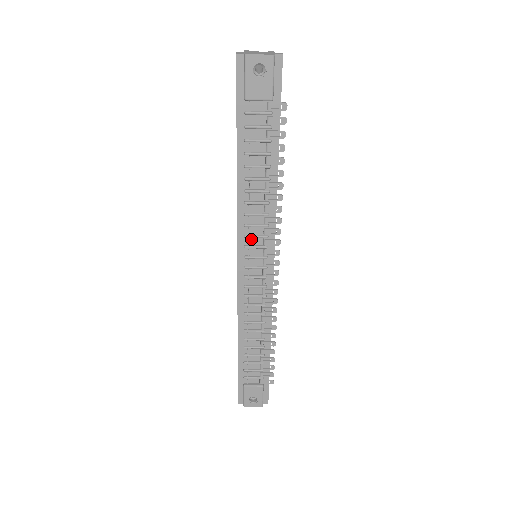
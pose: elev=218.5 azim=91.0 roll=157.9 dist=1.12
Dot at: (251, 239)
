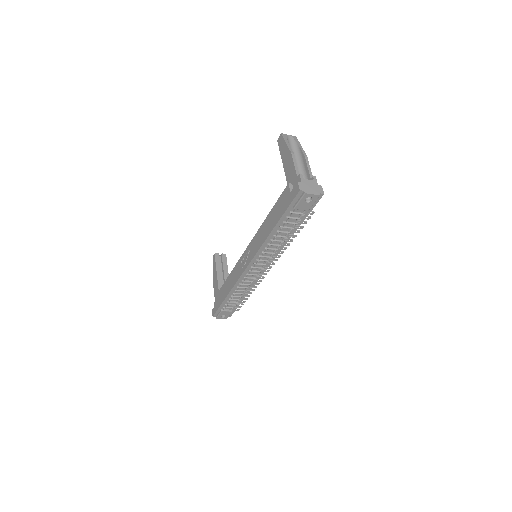
Dot at: (262, 257)
